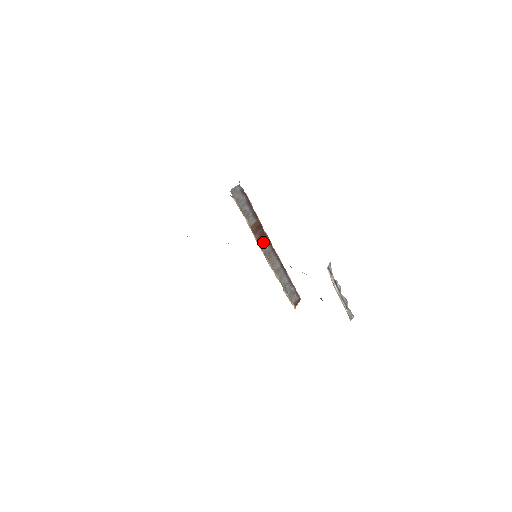
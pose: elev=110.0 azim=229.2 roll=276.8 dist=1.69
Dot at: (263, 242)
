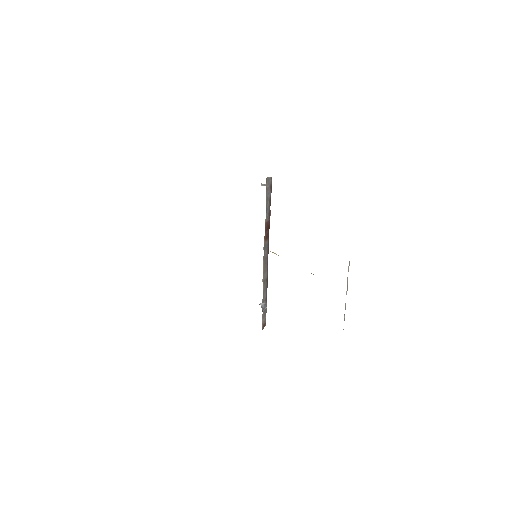
Dot at: (266, 244)
